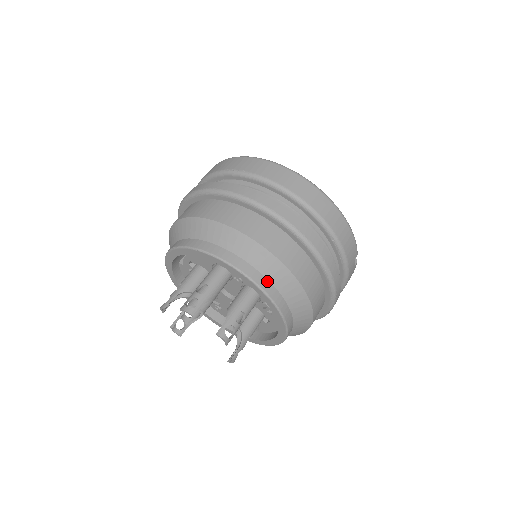
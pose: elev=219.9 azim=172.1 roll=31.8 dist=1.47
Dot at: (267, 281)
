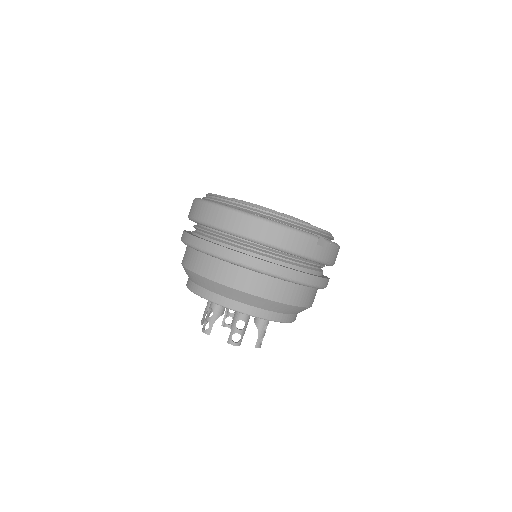
Dot at: (237, 303)
